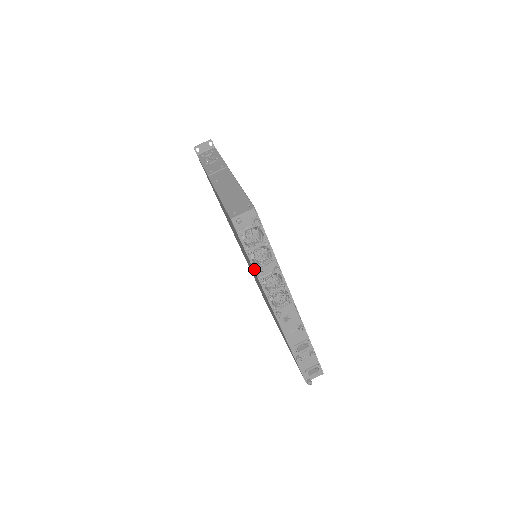
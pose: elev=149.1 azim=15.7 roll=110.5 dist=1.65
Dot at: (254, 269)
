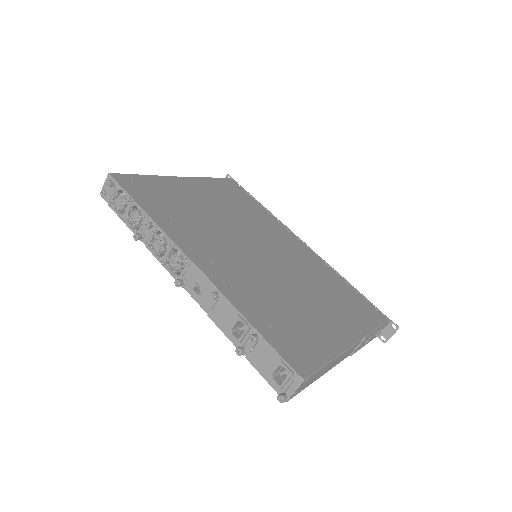
Dot at: occluded
